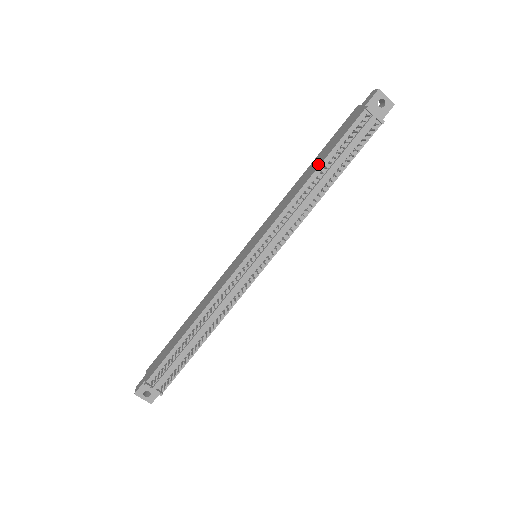
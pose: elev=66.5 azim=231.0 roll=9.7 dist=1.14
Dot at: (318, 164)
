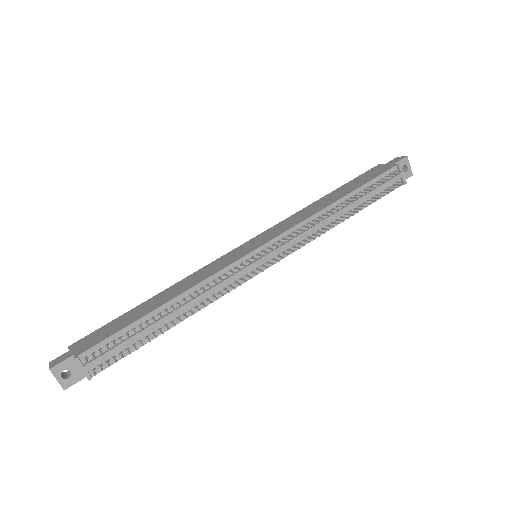
Dot at: (345, 193)
